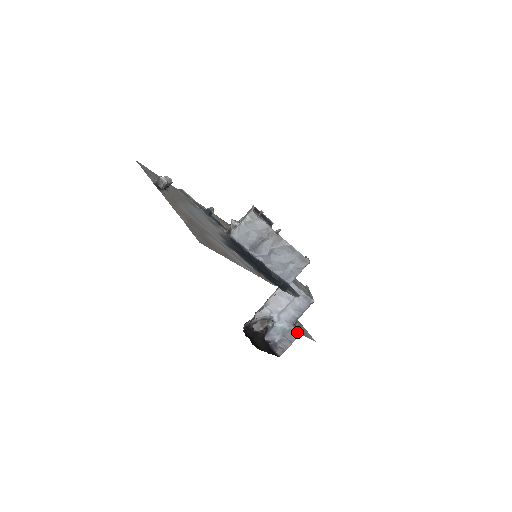
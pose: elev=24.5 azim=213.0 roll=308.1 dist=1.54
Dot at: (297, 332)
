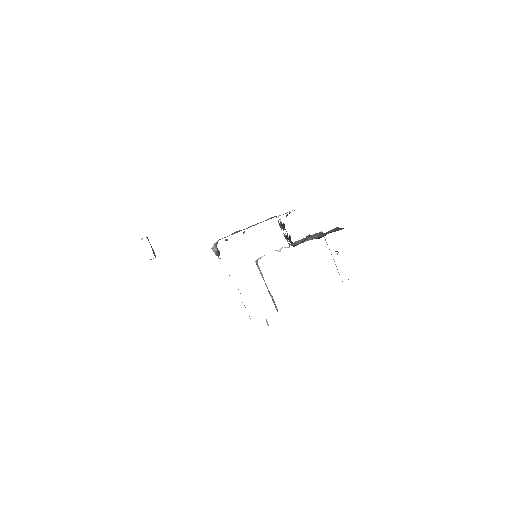
Dot at: (334, 229)
